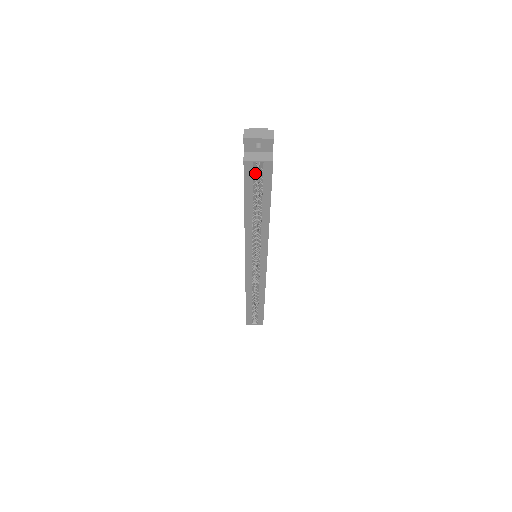
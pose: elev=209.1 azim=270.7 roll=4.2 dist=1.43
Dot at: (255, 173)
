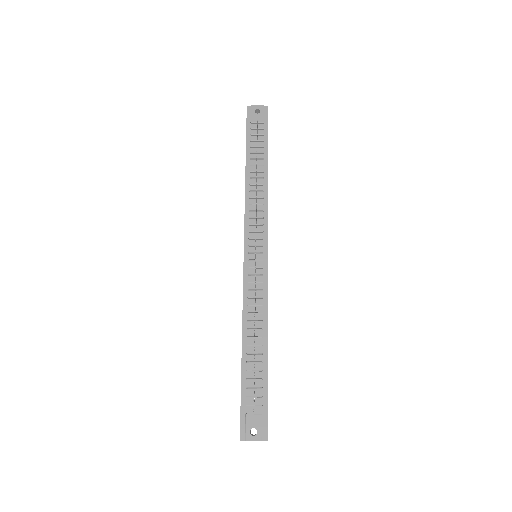
Dot at: occluded
